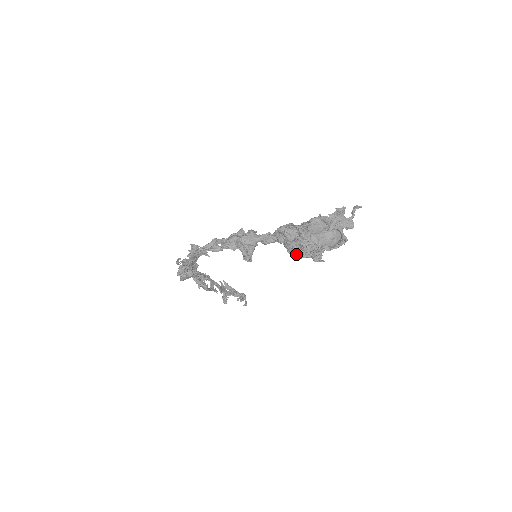
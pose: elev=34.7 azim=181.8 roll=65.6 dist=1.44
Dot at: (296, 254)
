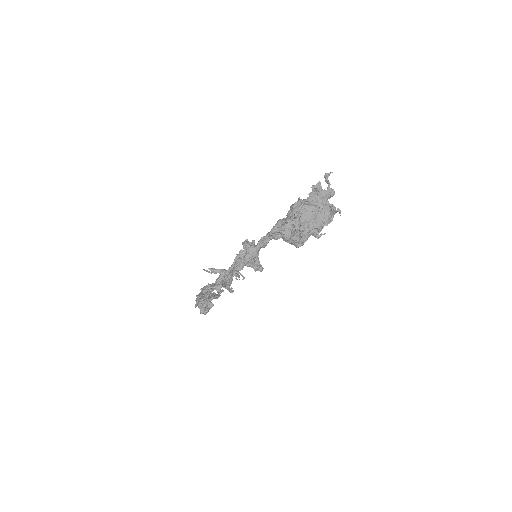
Dot at: (302, 244)
